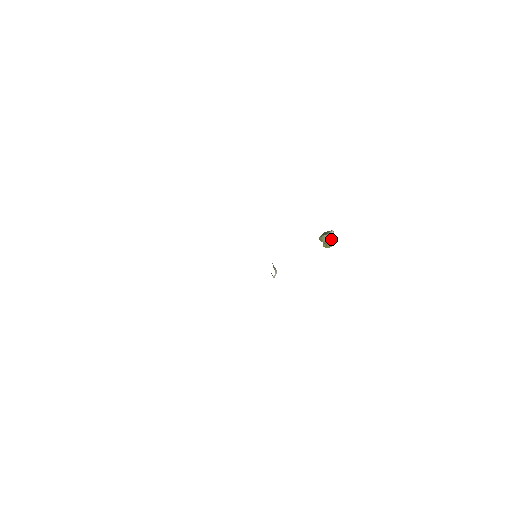
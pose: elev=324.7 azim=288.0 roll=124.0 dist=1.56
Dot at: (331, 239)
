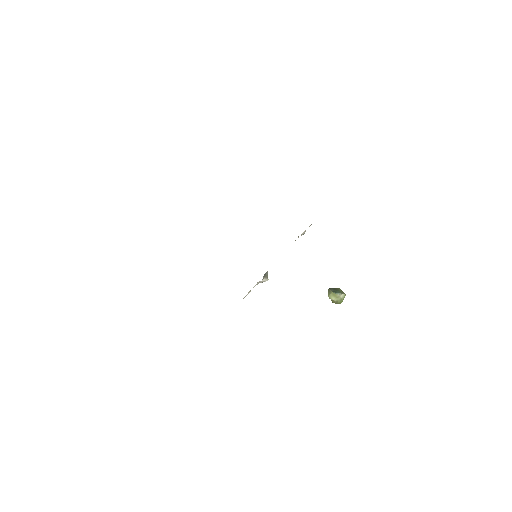
Dot at: (337, 299)
